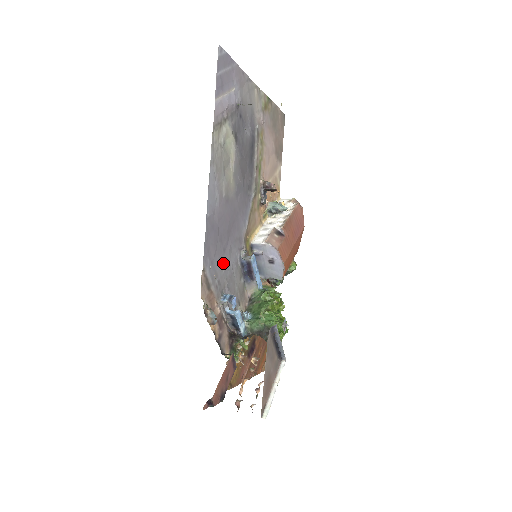
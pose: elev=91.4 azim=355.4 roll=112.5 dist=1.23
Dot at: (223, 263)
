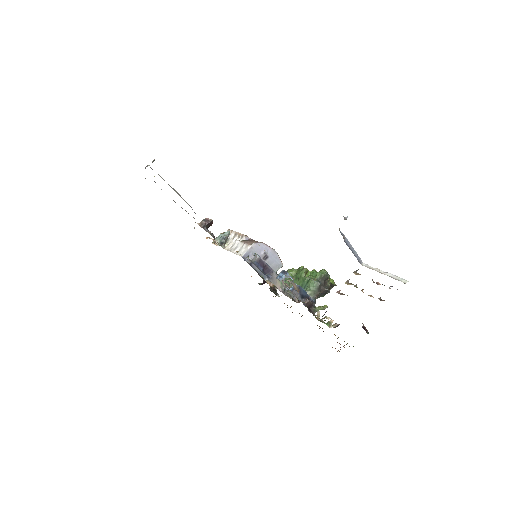
Dot at: occluded
